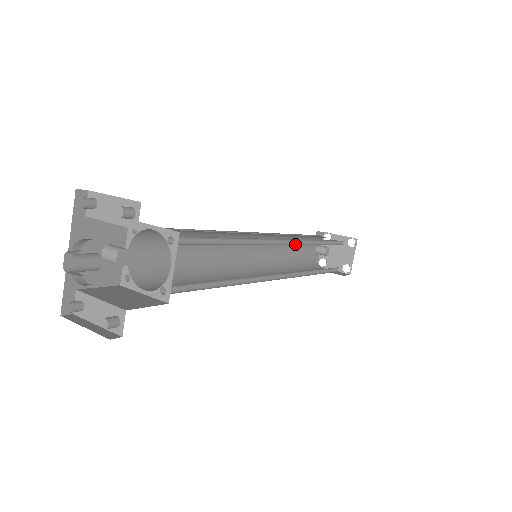
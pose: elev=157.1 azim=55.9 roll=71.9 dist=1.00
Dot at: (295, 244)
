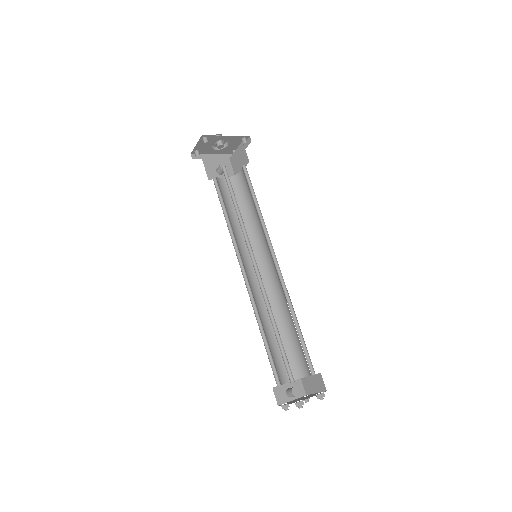
Dot at: (280, 280)
